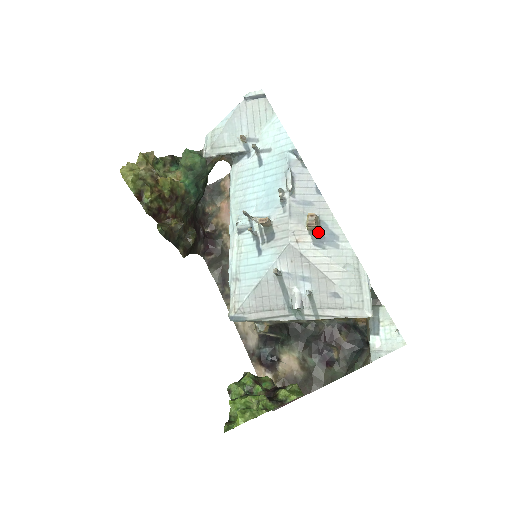
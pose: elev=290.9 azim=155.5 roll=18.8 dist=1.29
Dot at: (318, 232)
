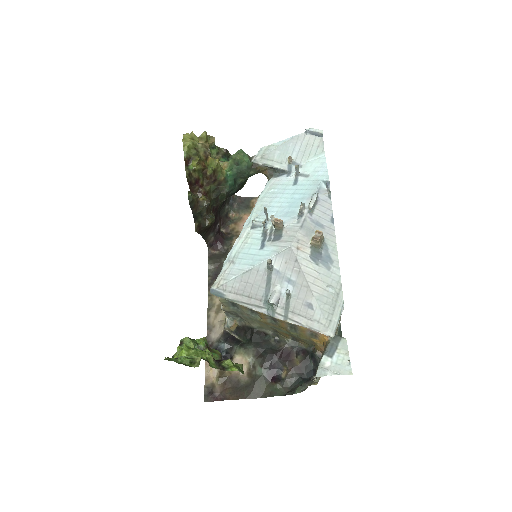
Dot at: (318, 250)
